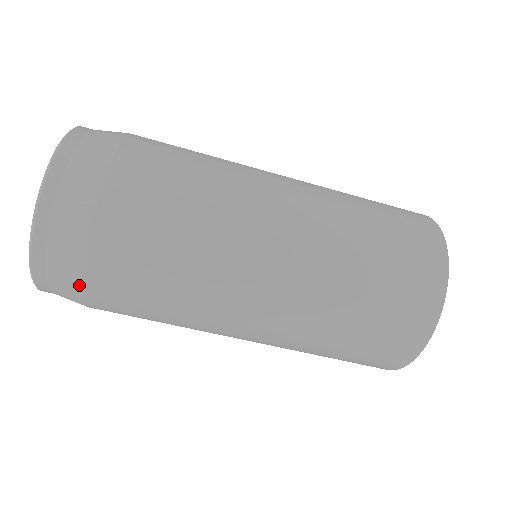
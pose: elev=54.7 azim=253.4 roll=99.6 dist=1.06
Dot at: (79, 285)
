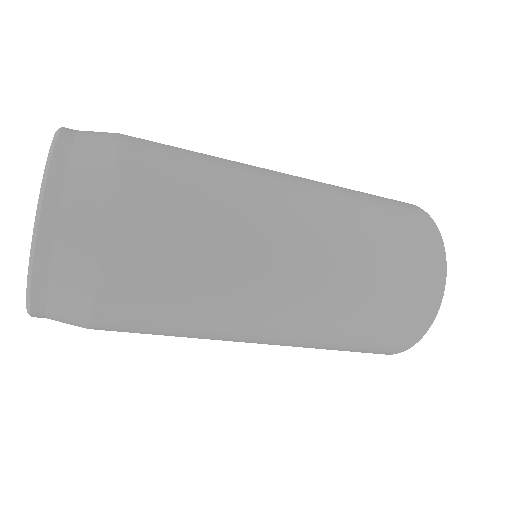
Dot at: (90, 297)
